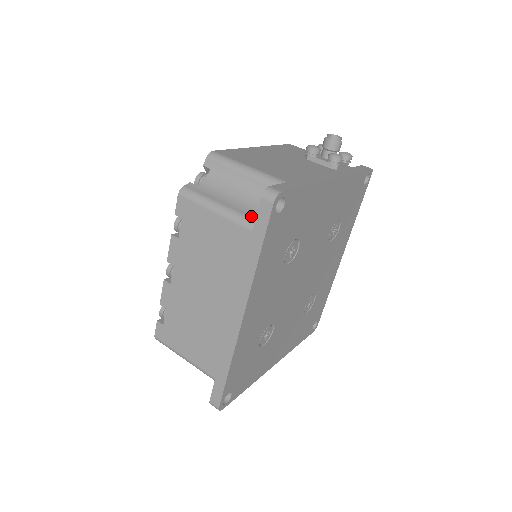
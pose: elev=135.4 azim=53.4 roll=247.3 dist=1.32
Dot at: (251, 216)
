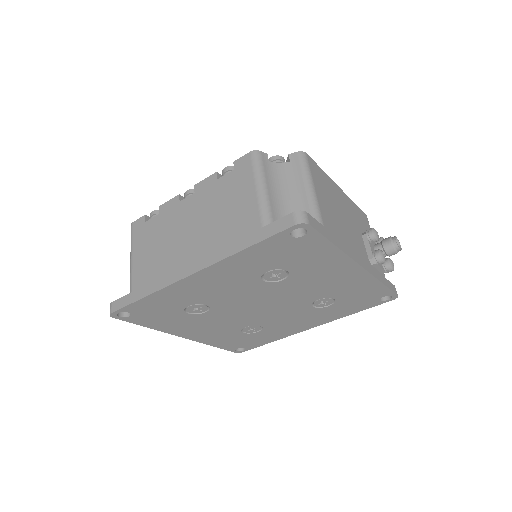
Dot at: (274, 218)
